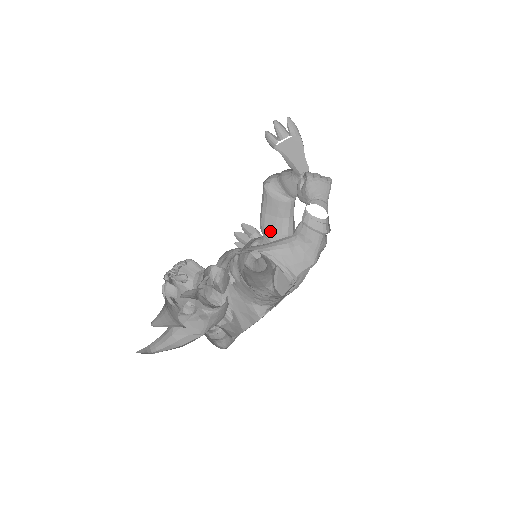
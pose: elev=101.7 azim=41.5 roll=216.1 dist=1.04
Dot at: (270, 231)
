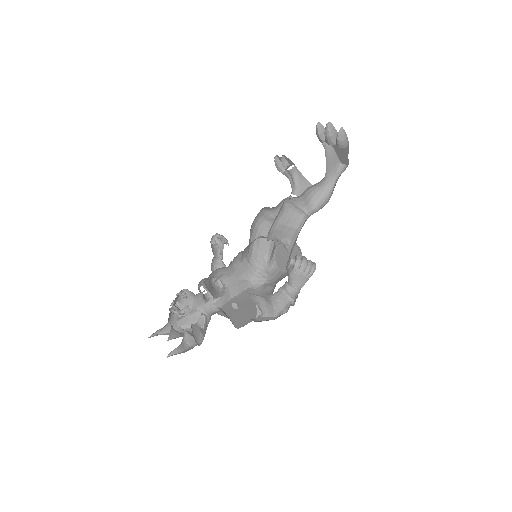
Dot at: (277, 234)
